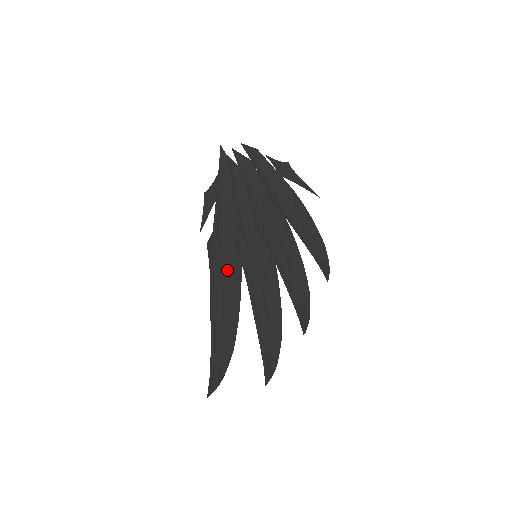
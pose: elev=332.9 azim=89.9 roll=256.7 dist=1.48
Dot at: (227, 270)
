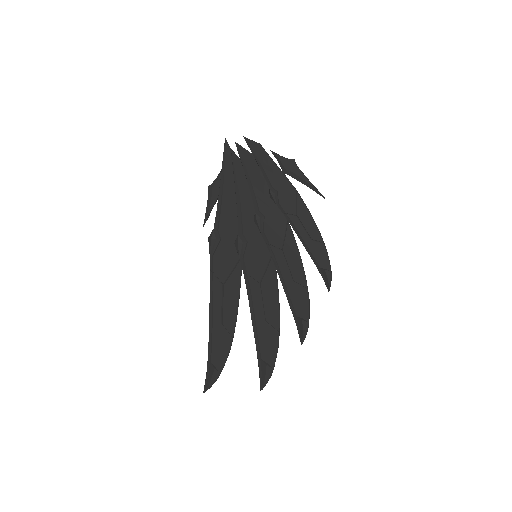
Dot at: (227, 267)
